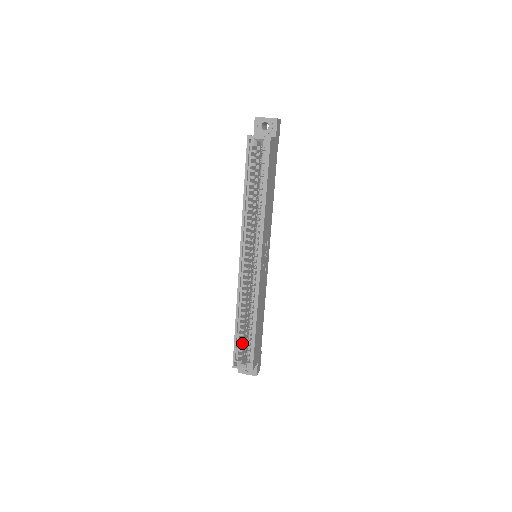
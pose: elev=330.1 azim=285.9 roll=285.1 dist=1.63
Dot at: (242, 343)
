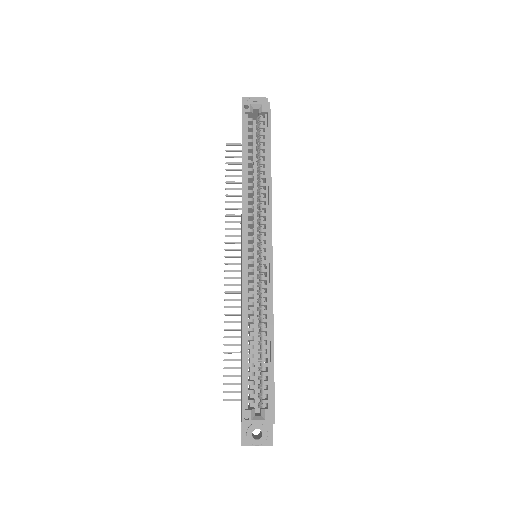
Dot at: occluded
